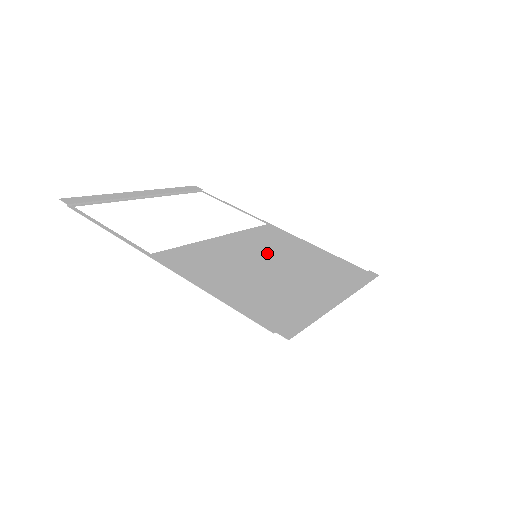
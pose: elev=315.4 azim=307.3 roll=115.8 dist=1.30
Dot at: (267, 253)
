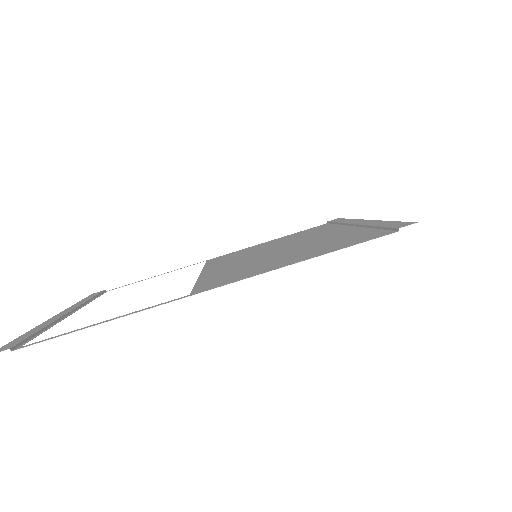
Dot at: (256, 253)
